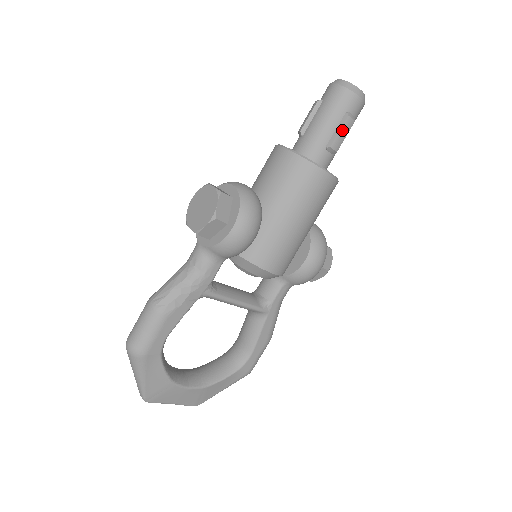
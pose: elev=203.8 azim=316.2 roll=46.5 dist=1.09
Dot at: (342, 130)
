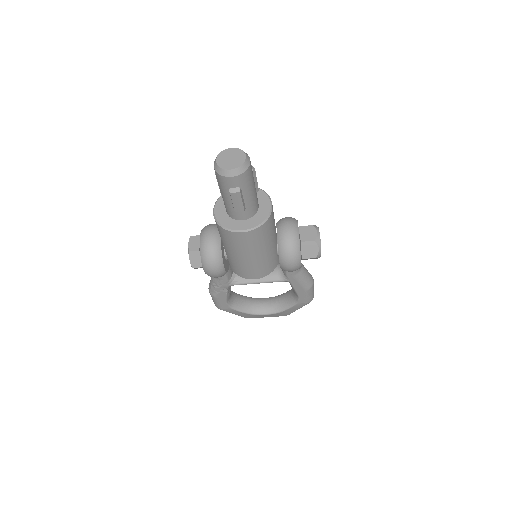
Dot at: (234, 201)
